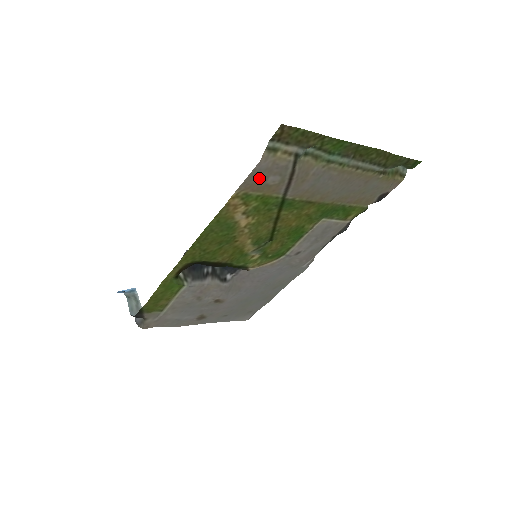
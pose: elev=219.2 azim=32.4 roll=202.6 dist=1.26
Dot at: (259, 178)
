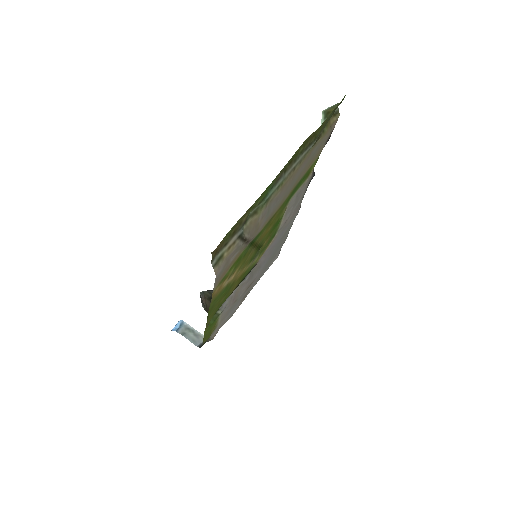
Dot at: (223, 271)
